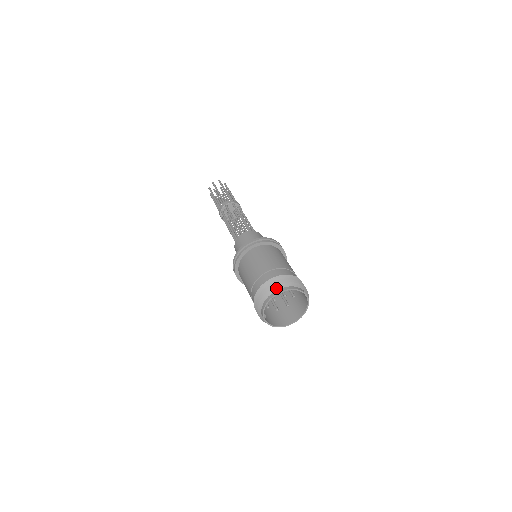
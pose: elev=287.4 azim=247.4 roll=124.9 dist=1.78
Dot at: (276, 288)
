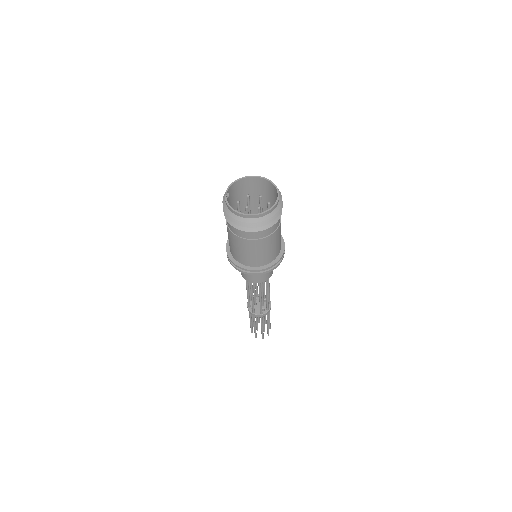
Dot at: (251, 179)
